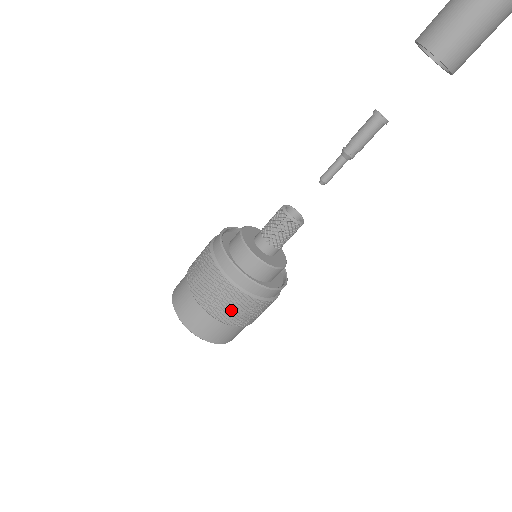
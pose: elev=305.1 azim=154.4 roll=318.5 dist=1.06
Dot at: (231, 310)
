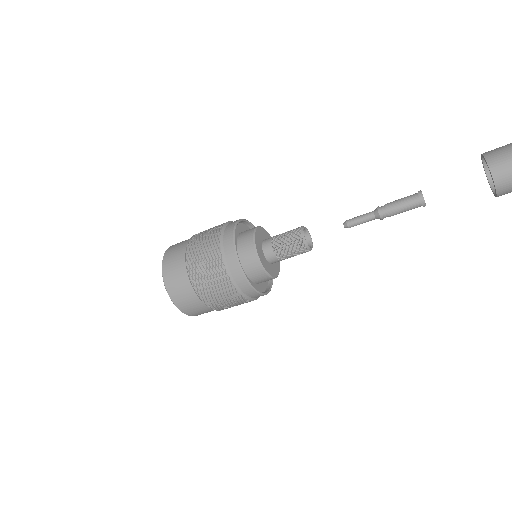
Dot at: (219, 299)
